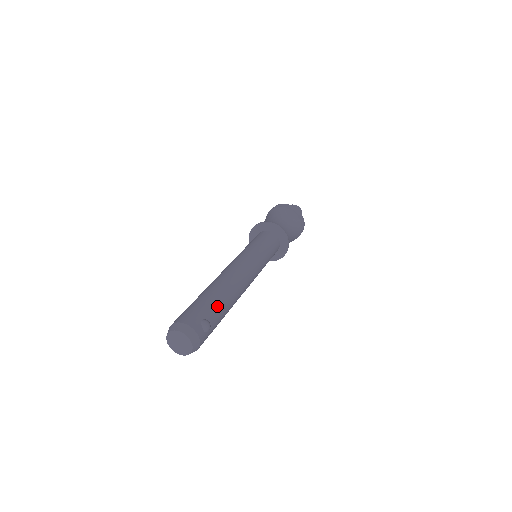
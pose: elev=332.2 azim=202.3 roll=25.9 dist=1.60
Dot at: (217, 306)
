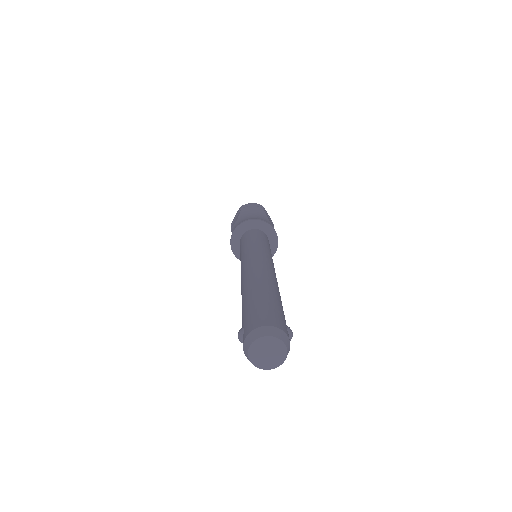
Dot at: (283, 311)
